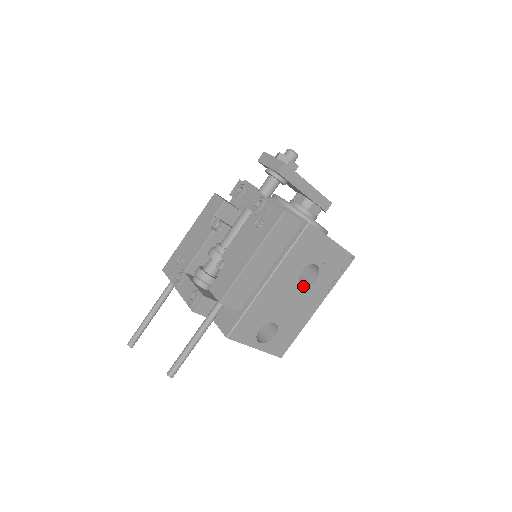
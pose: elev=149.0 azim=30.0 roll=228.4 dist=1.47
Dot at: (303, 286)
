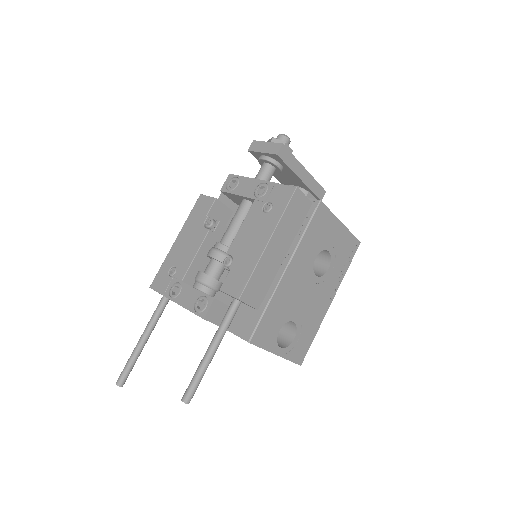
Dot at: (317, 276)
